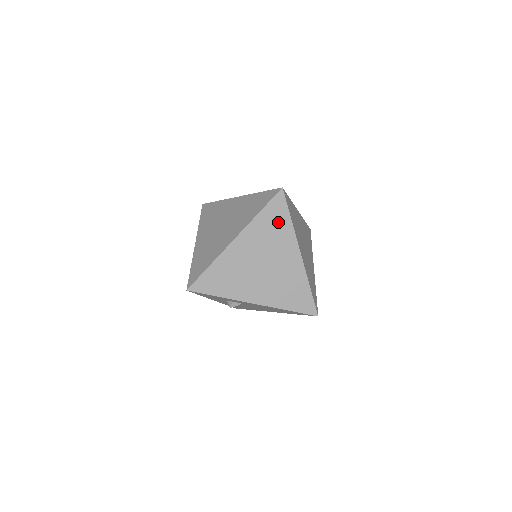
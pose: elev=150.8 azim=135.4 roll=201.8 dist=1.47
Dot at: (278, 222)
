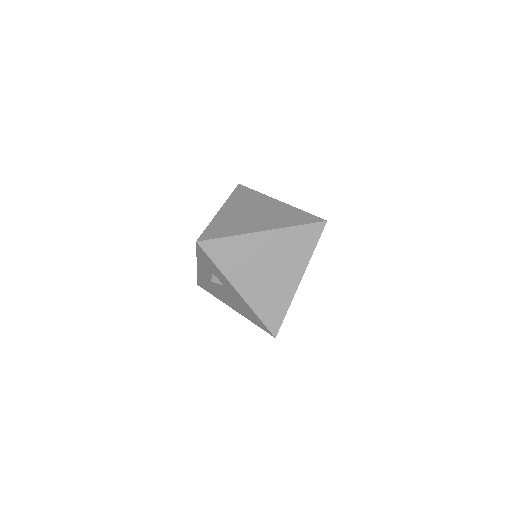
Dot at: (304, 244)
